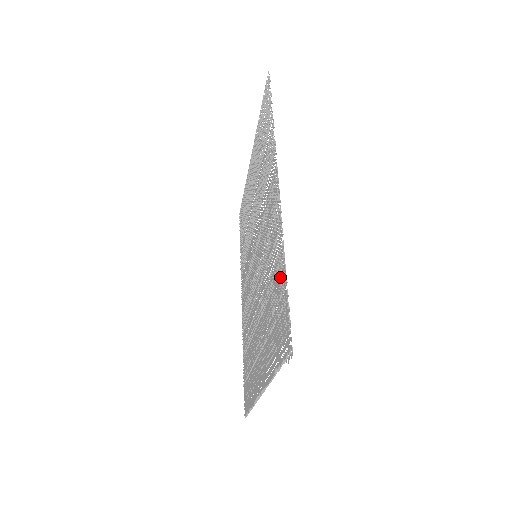
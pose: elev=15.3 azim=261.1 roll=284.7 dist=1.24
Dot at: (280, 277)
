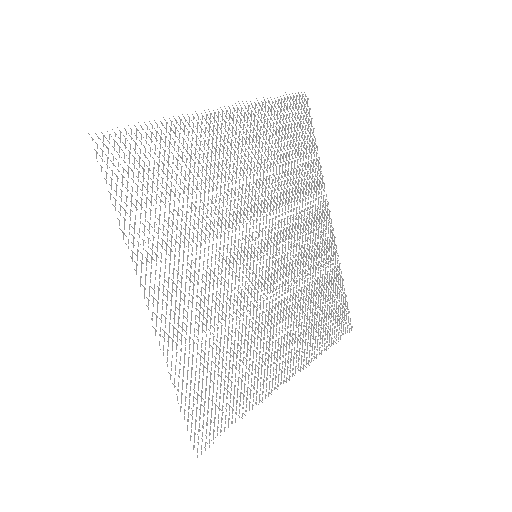
Dot at: occluded
